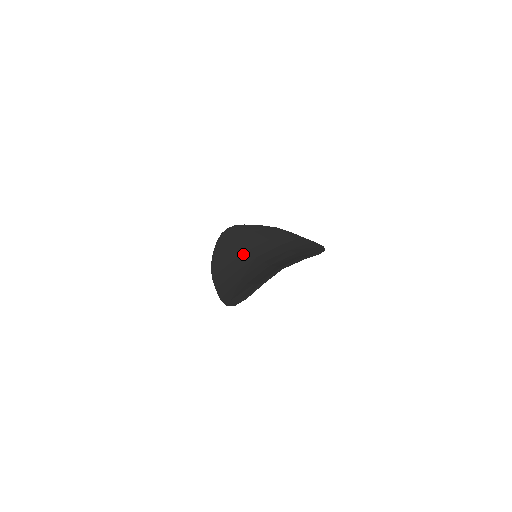
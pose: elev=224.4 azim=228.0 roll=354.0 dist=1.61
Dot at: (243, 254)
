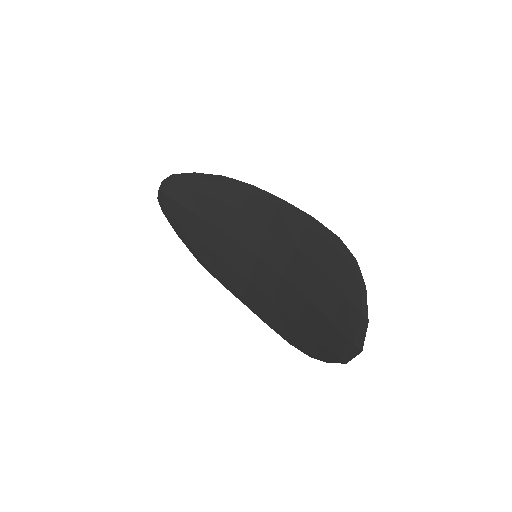
Dot at: (230, 246)
